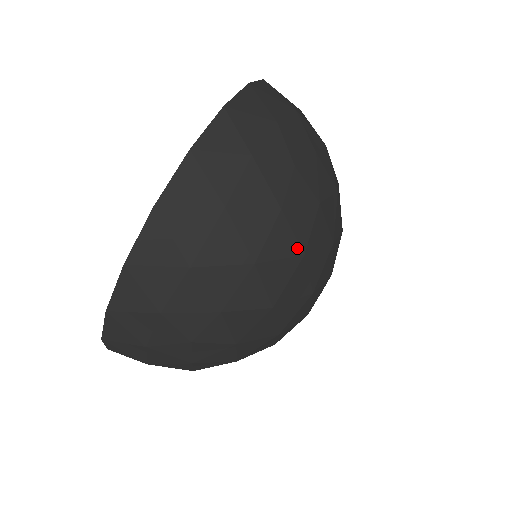
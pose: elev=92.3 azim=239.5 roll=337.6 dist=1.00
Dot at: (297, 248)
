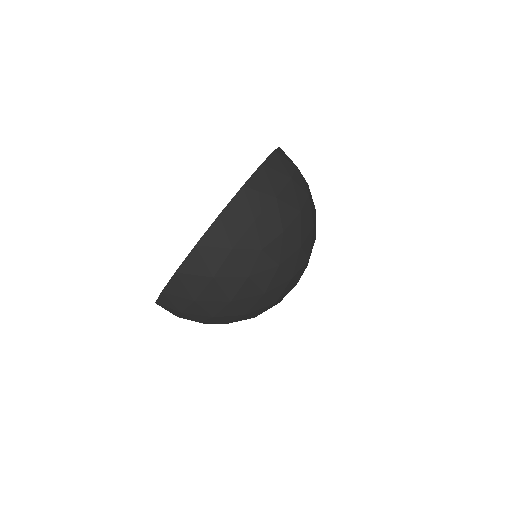
Dot at: (260, 291)
